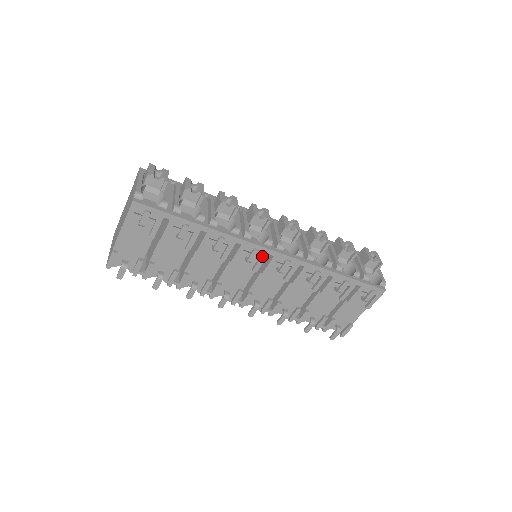
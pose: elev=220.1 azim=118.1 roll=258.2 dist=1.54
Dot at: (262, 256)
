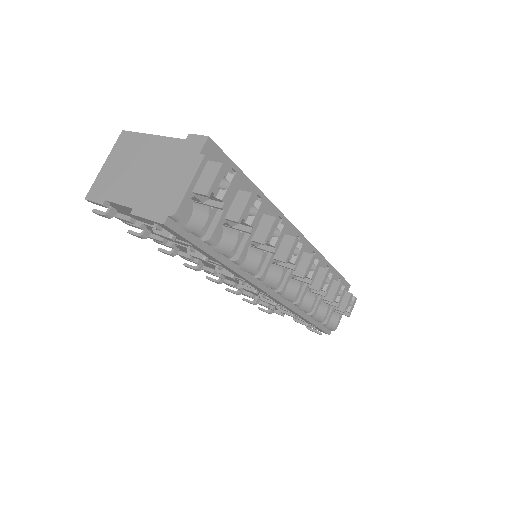
Dot at: (258, 290)
